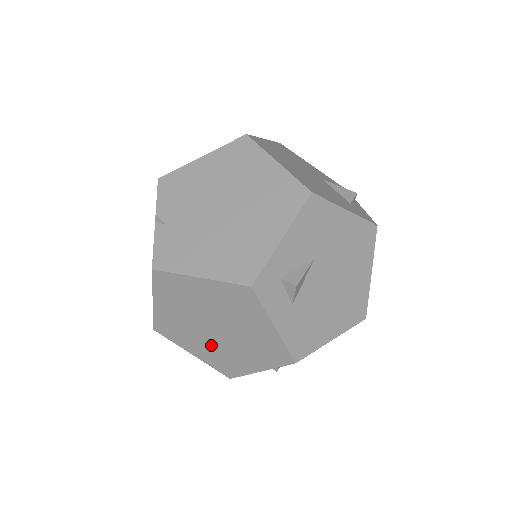
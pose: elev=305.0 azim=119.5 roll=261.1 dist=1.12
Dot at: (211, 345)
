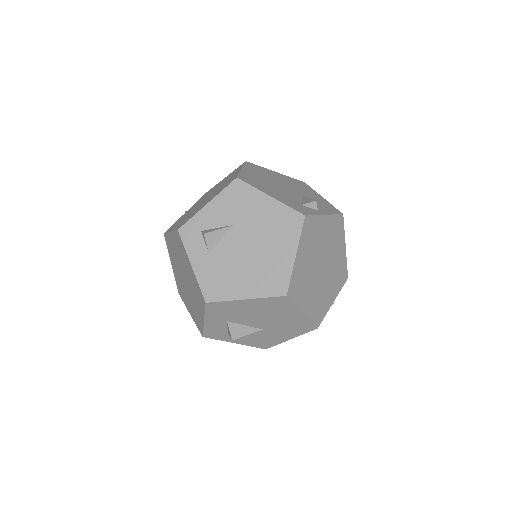
Dot at: (189, 299)
